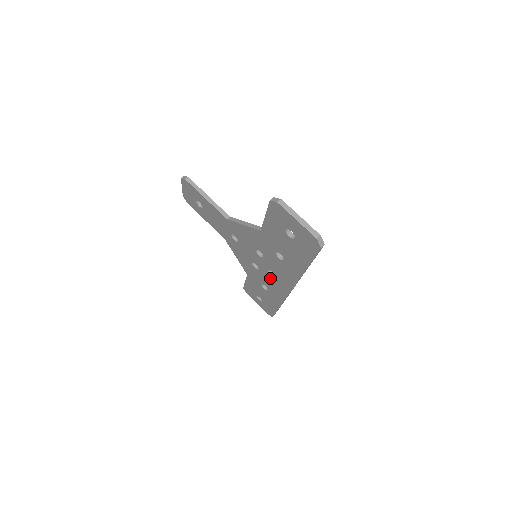
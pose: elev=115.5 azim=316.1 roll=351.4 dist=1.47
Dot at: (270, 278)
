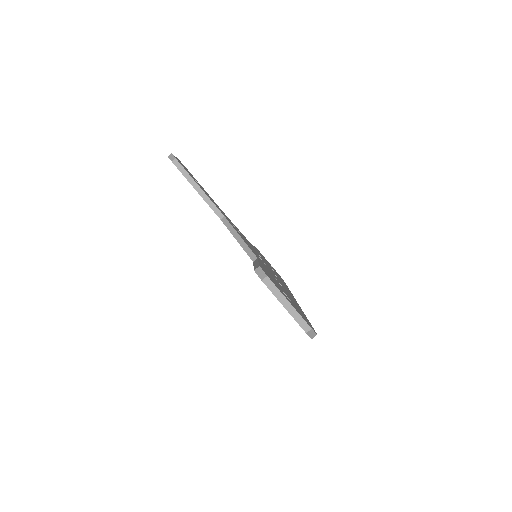
Dot at: occluded
